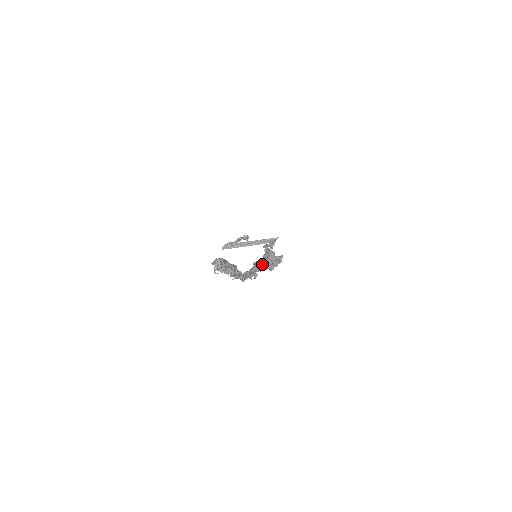
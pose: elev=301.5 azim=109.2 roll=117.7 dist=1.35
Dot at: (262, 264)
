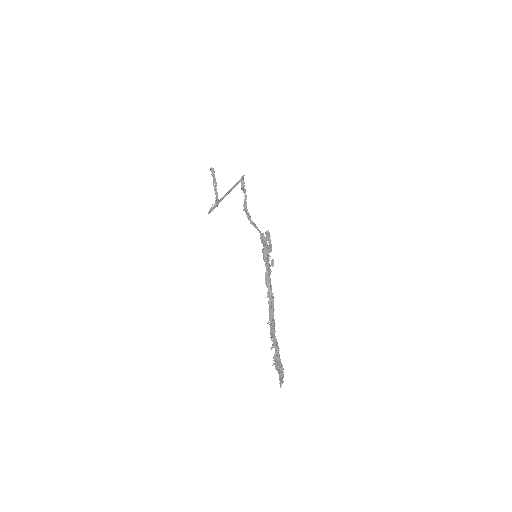
Dot at: (269, 276)
